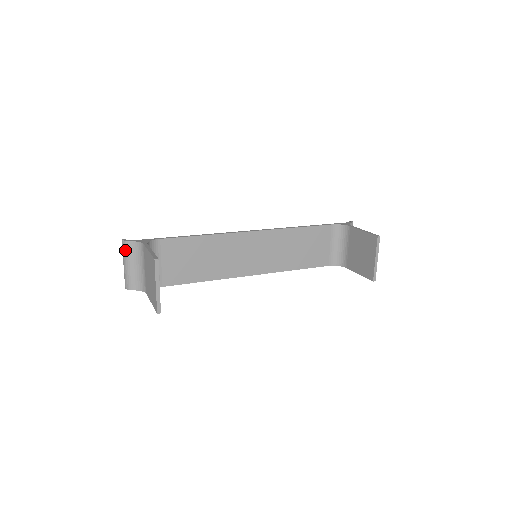
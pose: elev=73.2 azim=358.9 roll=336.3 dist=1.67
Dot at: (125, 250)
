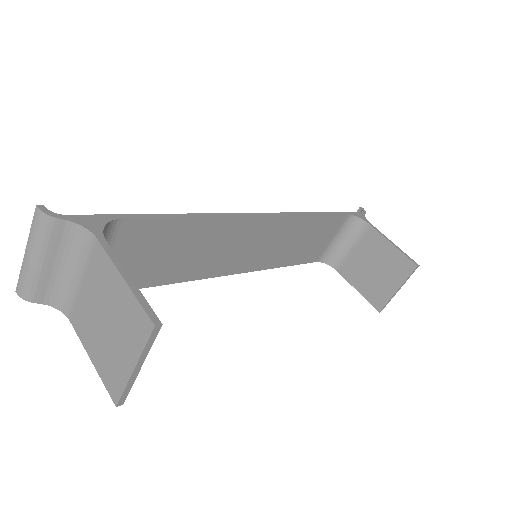
Dot at: (41, 231)
